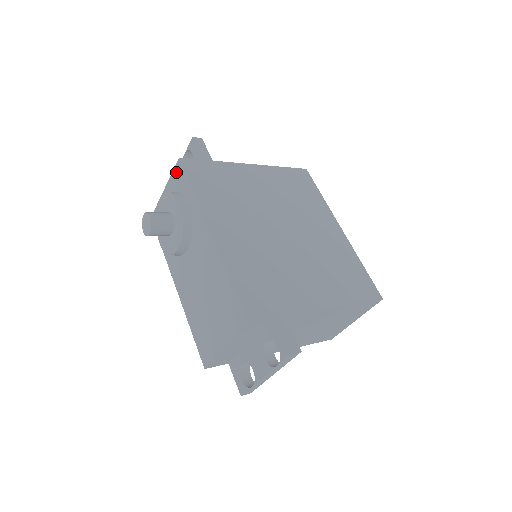
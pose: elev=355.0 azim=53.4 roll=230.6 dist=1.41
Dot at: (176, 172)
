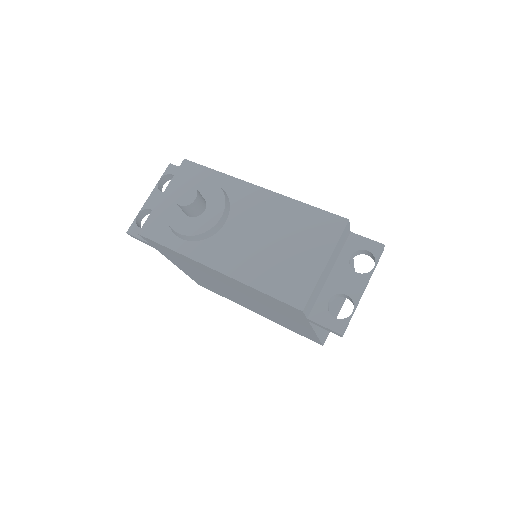
Dot at: (182, 171)
